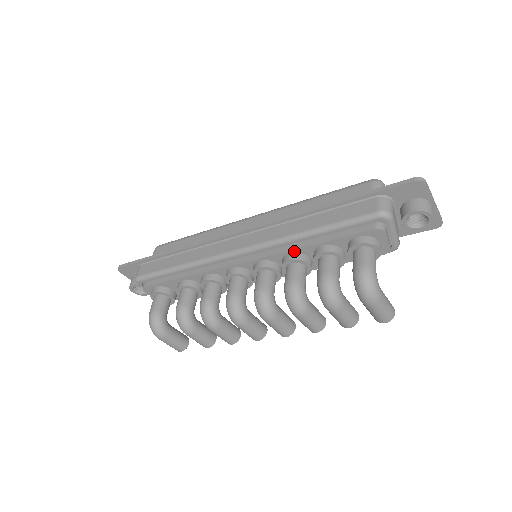
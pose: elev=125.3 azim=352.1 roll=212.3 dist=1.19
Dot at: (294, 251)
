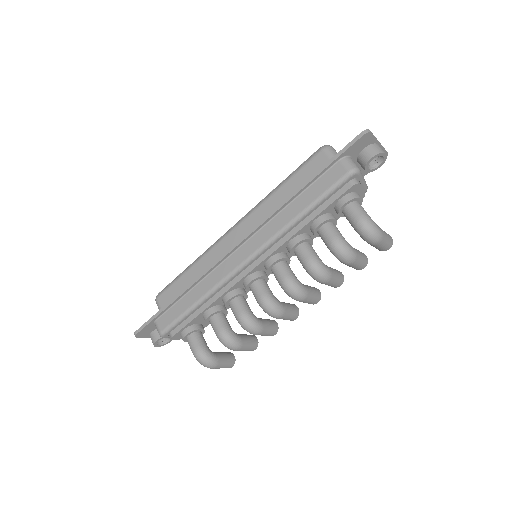
Dot at: (295, 236)
